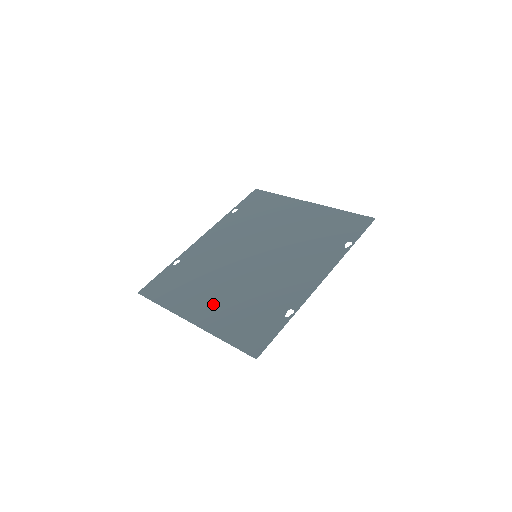
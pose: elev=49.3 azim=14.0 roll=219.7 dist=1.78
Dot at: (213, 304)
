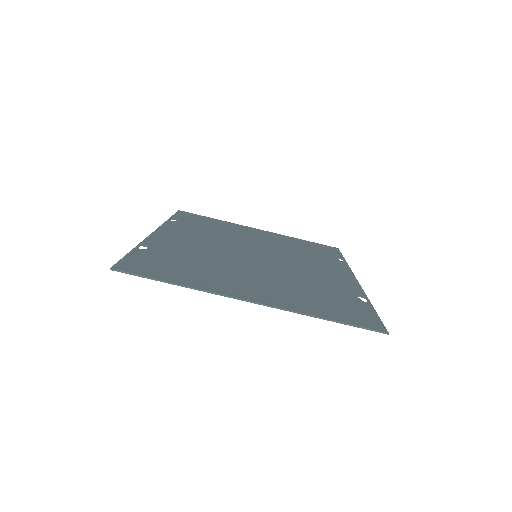
Dot at: (261, 287)
